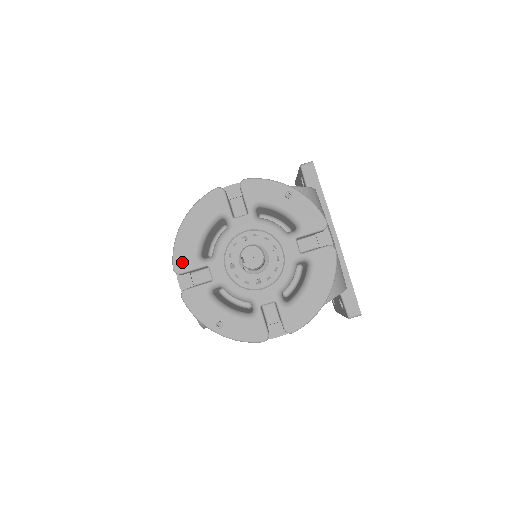
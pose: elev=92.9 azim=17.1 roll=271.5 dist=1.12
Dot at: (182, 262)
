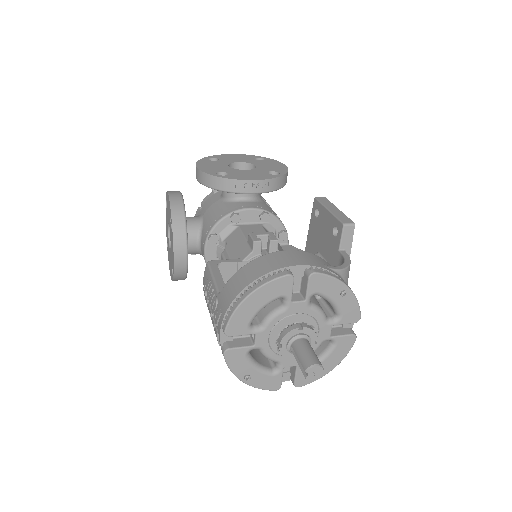
Dot at: (235, 328)
